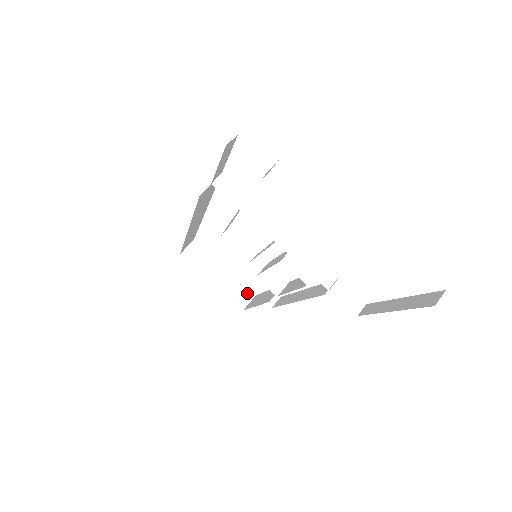
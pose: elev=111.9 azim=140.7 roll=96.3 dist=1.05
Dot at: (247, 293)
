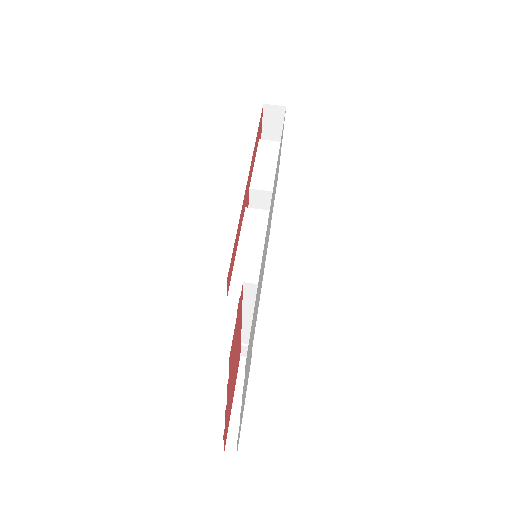
Dot at: occluded
